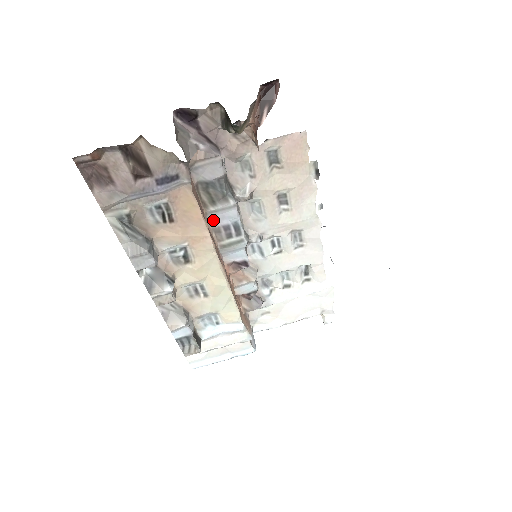
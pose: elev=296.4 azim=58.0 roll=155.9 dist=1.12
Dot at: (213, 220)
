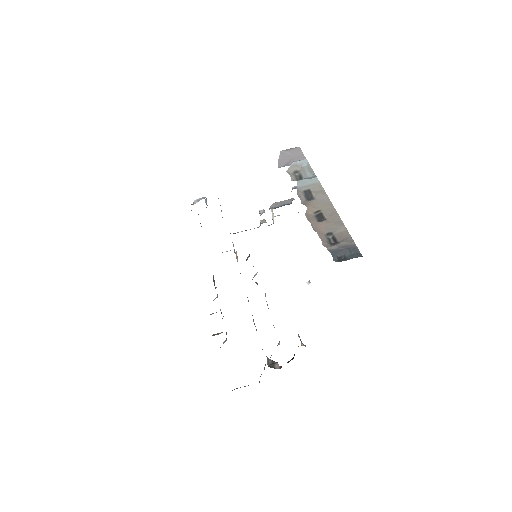
Dot at: occluded
